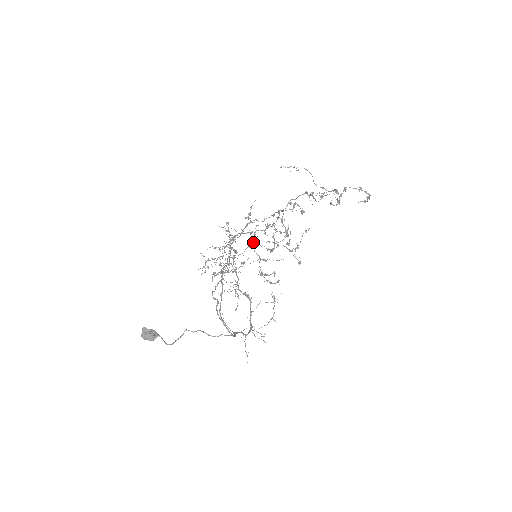
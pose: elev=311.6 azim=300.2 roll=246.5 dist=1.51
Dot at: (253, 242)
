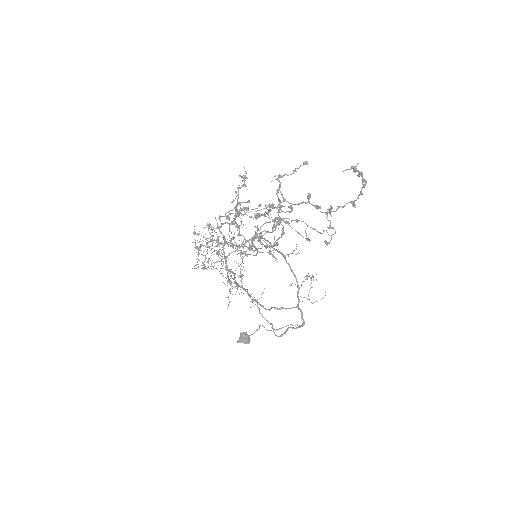
Dot at: occluded
